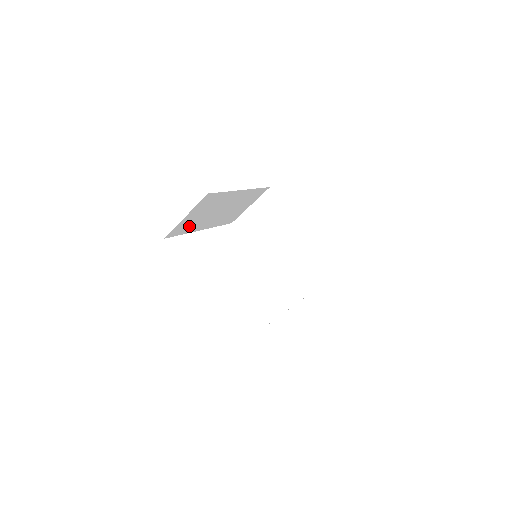
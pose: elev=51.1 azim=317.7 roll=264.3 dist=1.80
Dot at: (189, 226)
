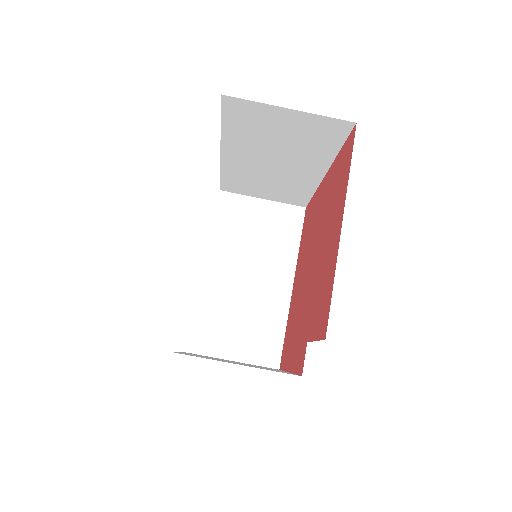
Dot at: (246, 127)
